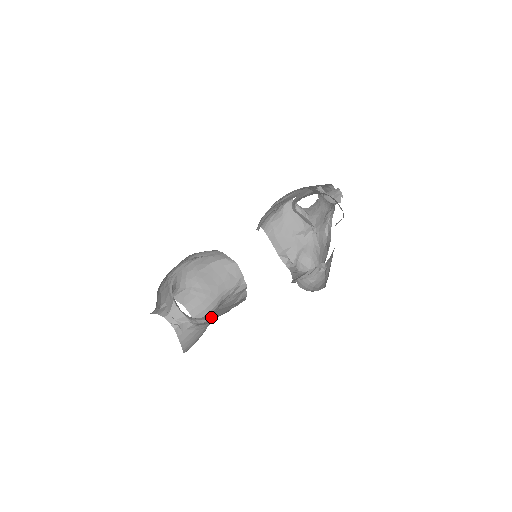
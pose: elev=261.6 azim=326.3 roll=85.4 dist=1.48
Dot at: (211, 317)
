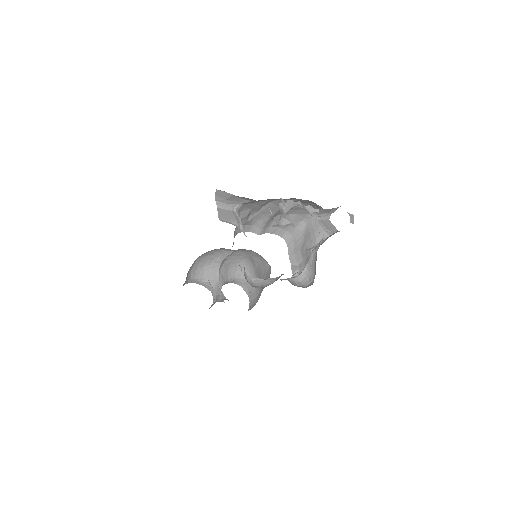
Dot at: occluded
